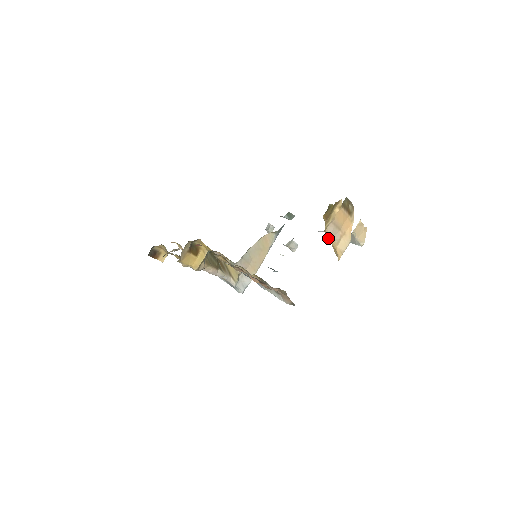
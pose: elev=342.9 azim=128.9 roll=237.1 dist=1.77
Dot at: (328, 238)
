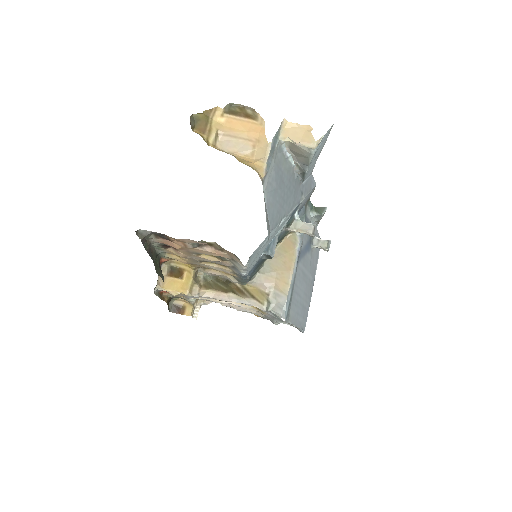
Dot at: occluded
